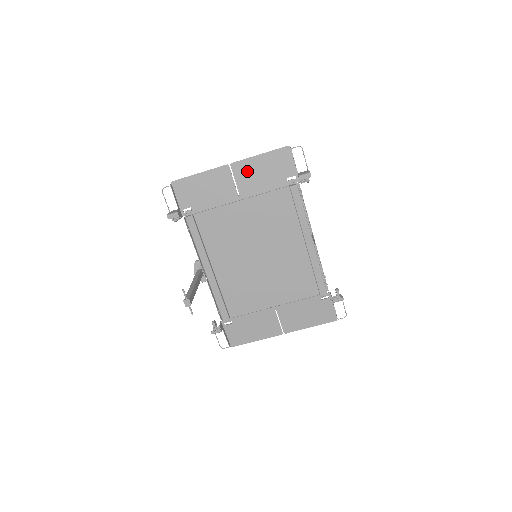
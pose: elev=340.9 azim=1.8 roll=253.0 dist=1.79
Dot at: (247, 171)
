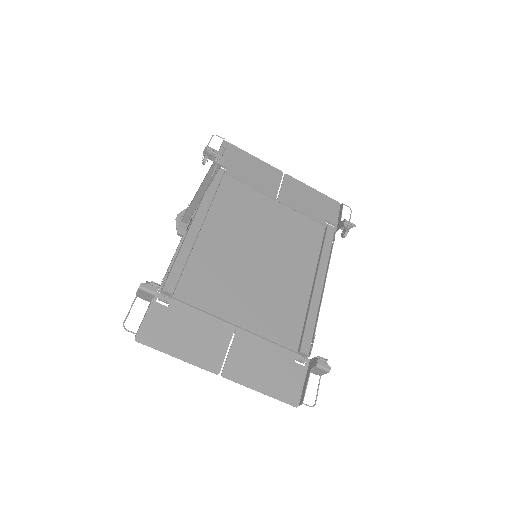
Dot at: (296, 189)
